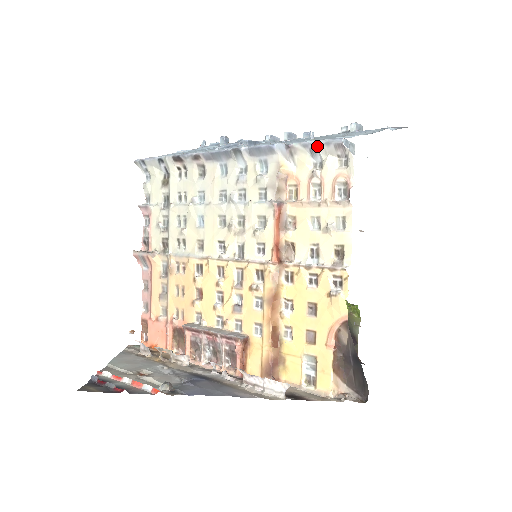
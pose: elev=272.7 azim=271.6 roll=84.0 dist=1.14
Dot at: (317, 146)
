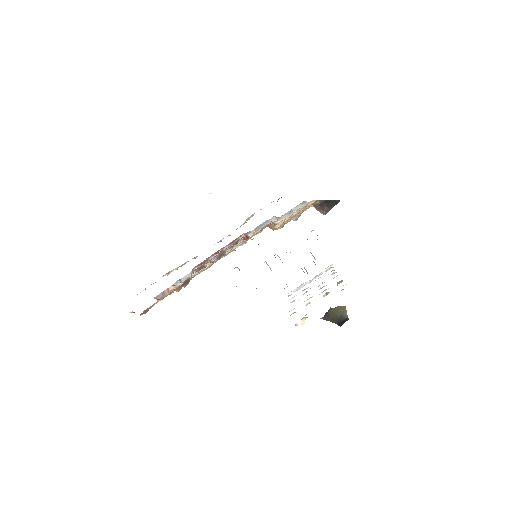
Dot at: (292, 210)
